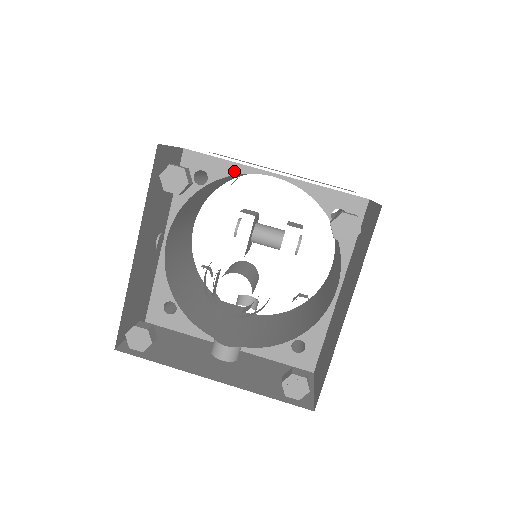
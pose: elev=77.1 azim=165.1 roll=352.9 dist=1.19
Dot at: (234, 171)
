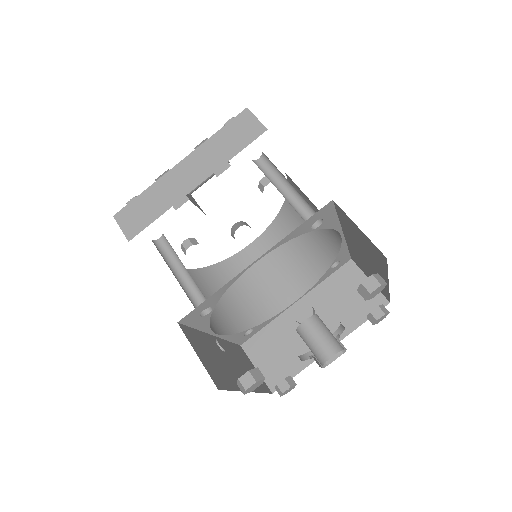
Dot at: (225, 290)
